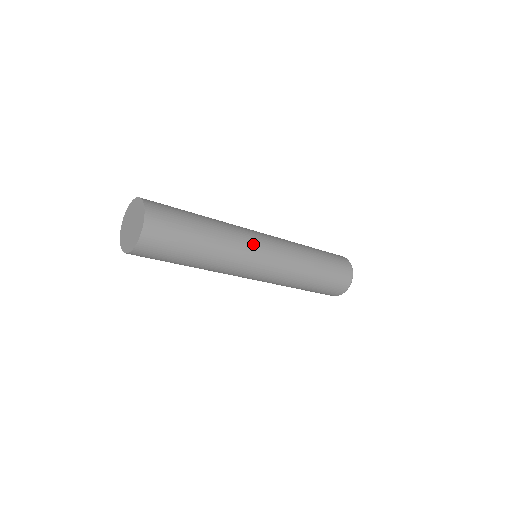
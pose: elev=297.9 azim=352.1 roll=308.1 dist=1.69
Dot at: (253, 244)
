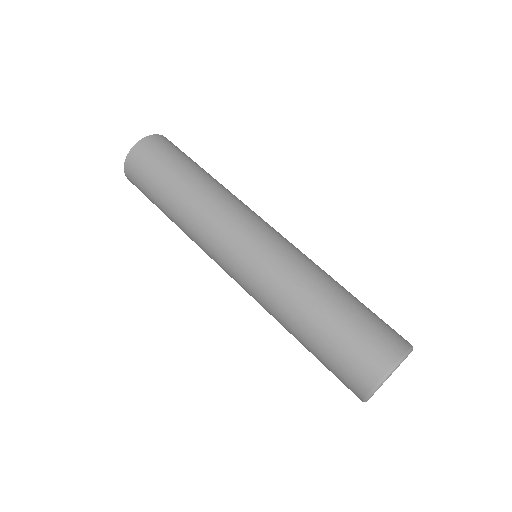
Dot at: (247, 212)
